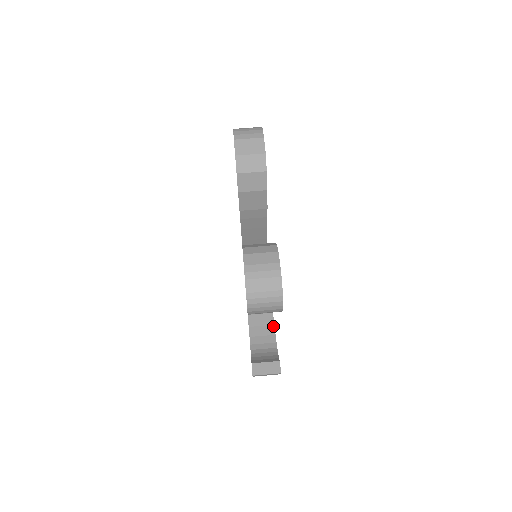
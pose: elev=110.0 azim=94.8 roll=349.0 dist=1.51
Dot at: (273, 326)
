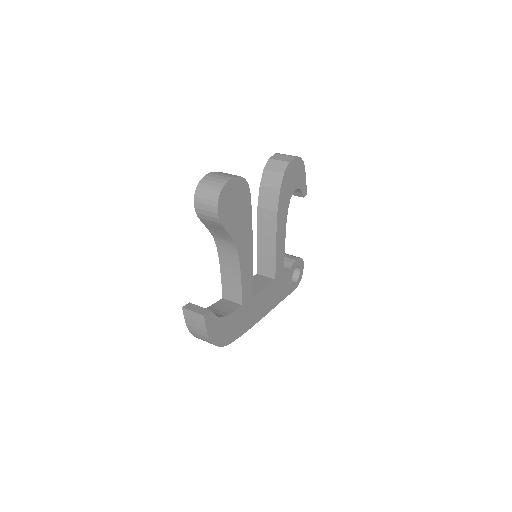
Dot at: (234, 310)
